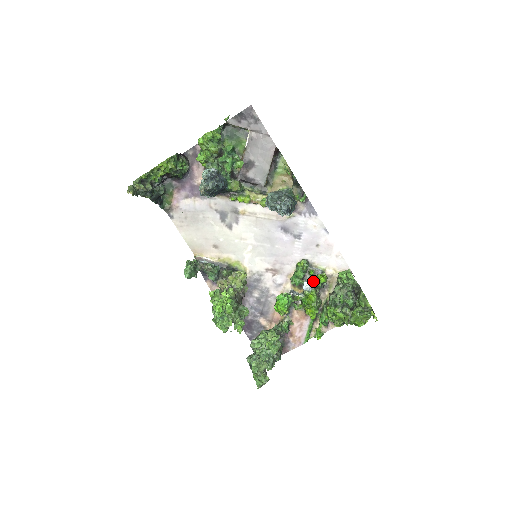
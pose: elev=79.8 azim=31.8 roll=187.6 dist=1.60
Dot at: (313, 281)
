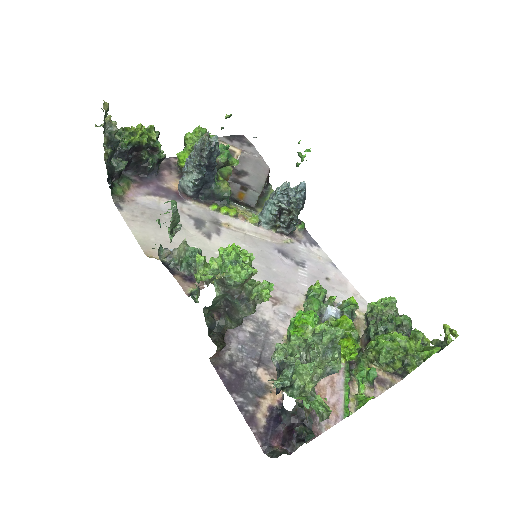
Dot at: (338, 307)
